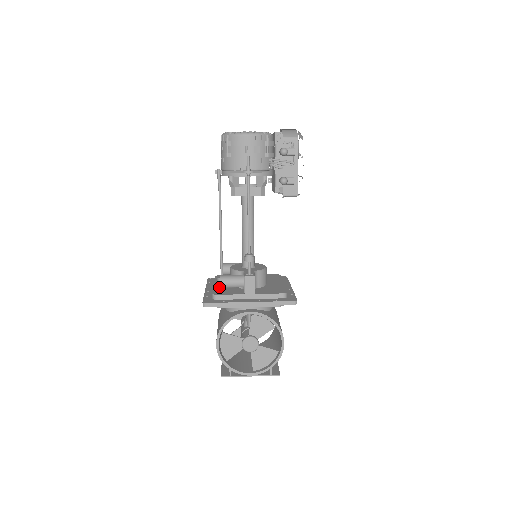
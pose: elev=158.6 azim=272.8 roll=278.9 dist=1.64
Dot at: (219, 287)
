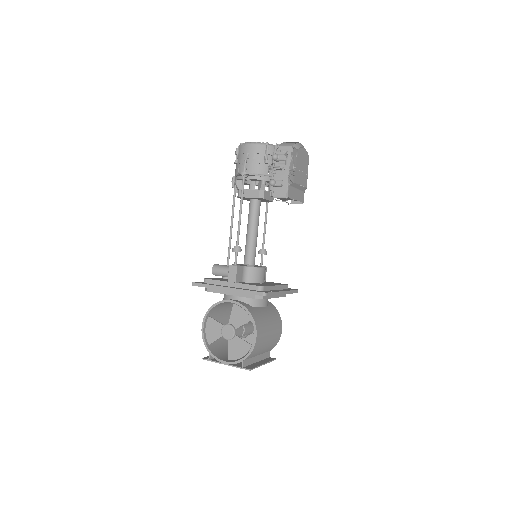
Dot at: (219, 278)
